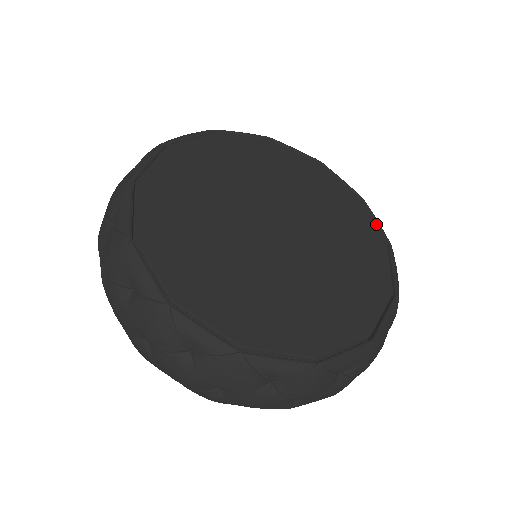
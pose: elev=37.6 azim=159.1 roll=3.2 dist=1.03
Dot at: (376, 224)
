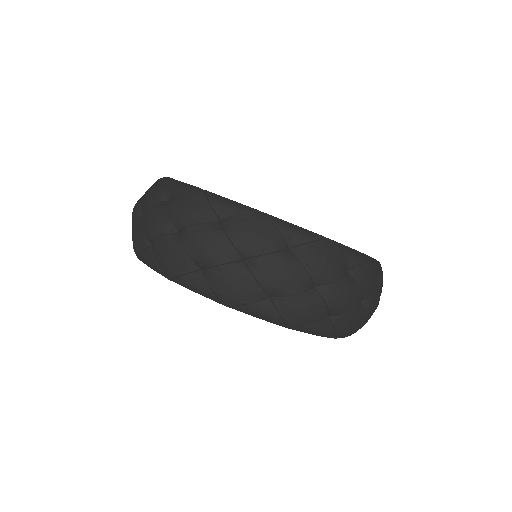
Dot at: occluded
